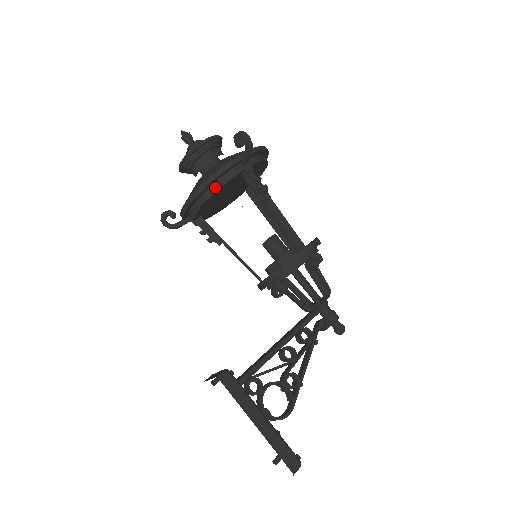
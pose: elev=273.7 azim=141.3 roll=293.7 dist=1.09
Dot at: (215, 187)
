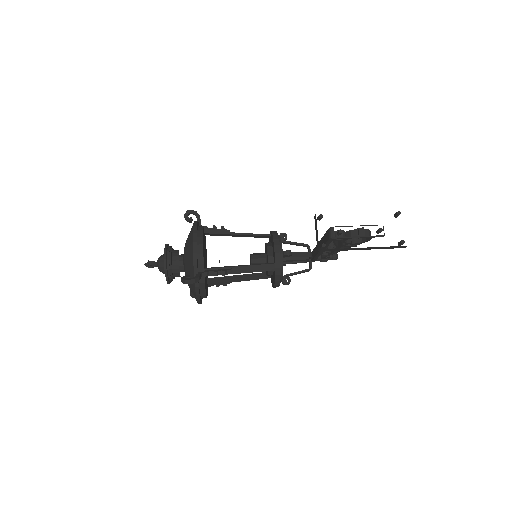
Dot at: (200, 230)
